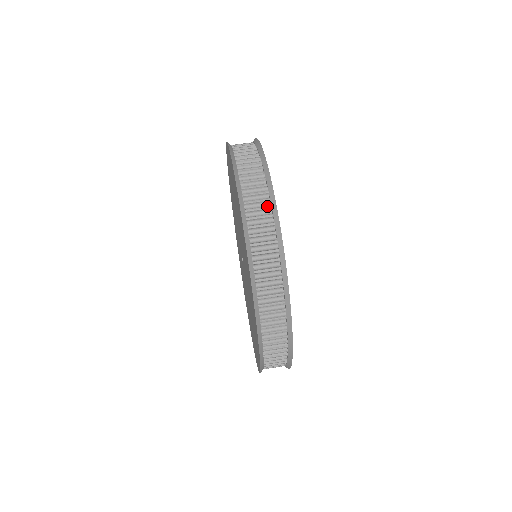
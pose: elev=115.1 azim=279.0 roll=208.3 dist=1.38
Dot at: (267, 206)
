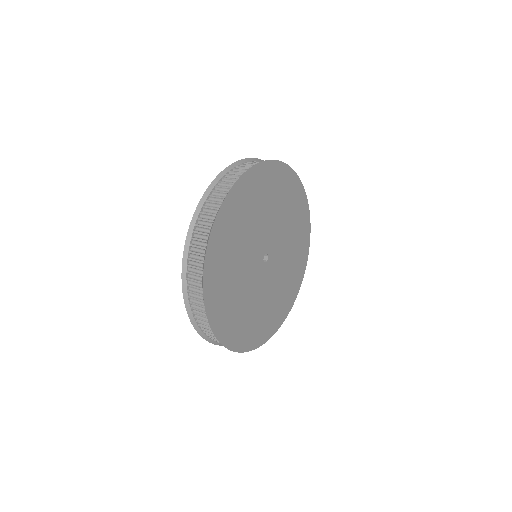
Dot at: occluded
